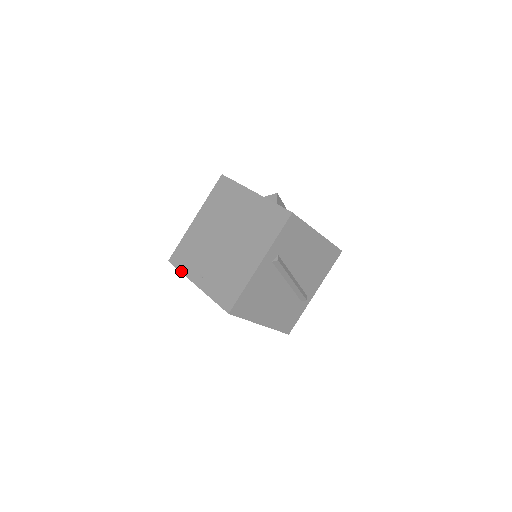
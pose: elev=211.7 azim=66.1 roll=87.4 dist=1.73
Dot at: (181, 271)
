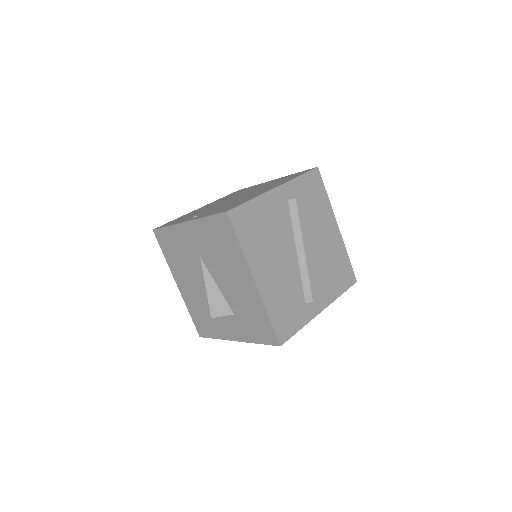
Dot at: (168, 225)
